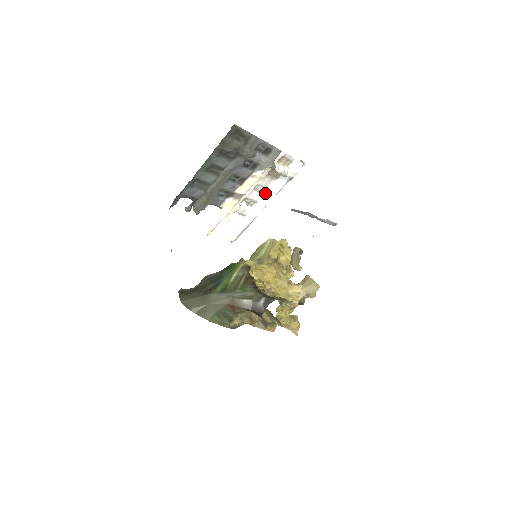
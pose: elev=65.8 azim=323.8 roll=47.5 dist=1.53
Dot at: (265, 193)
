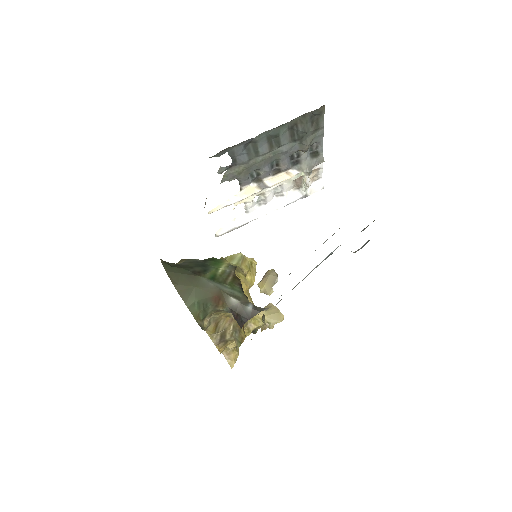
Dot at: (278, 198)
